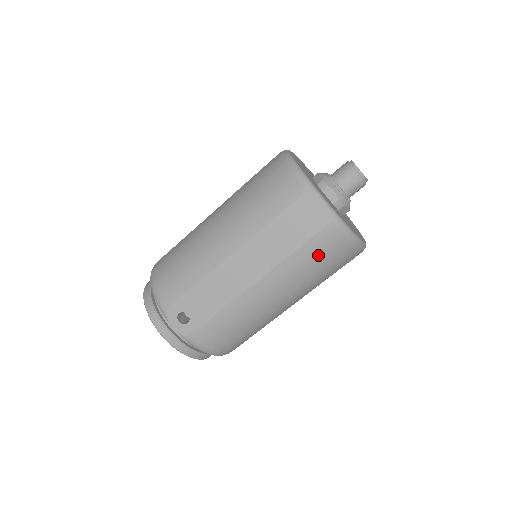
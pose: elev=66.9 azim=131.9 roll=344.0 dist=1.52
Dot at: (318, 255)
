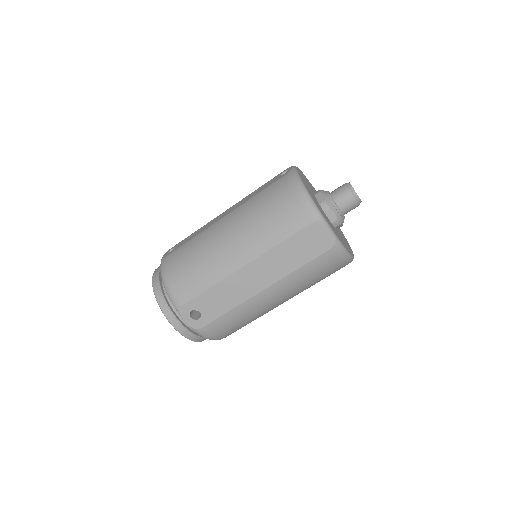
Dot at: (318, 270)
